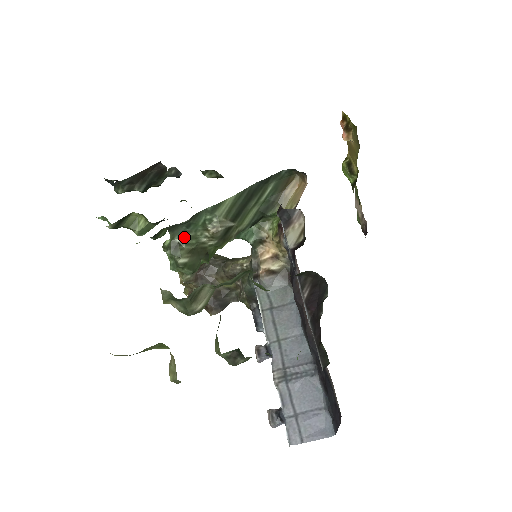
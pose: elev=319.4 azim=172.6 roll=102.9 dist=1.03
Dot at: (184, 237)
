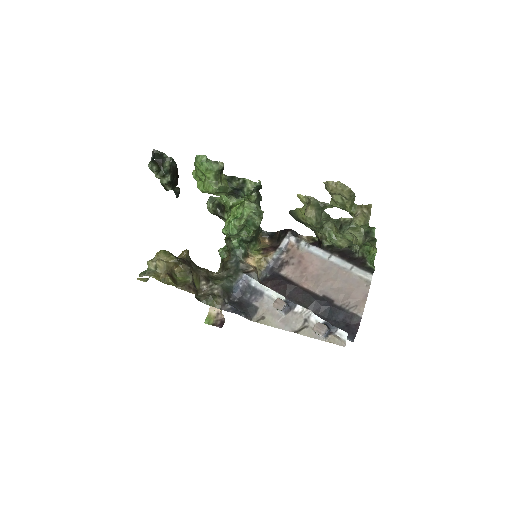
Dot at: occluded
